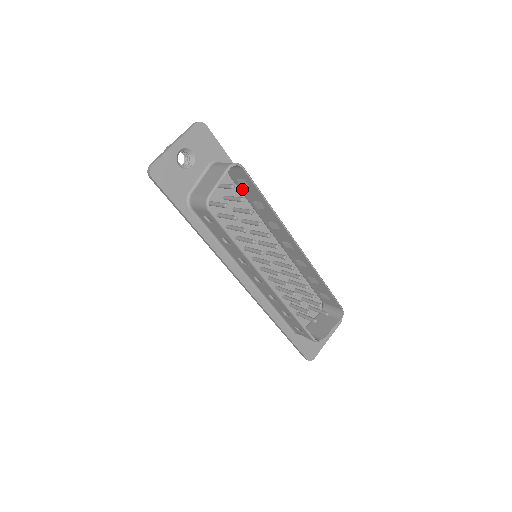
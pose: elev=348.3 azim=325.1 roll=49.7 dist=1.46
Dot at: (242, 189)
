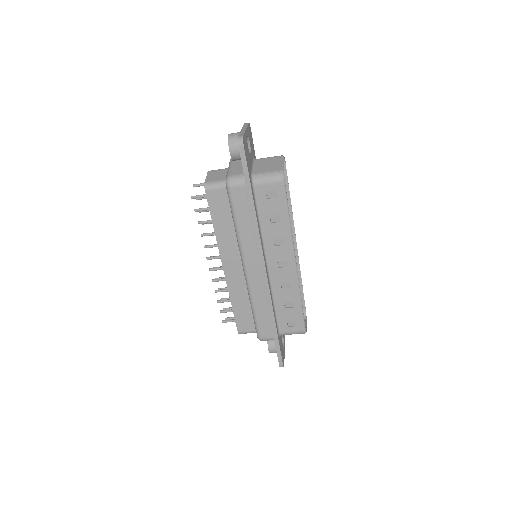
Dot at: occluded
